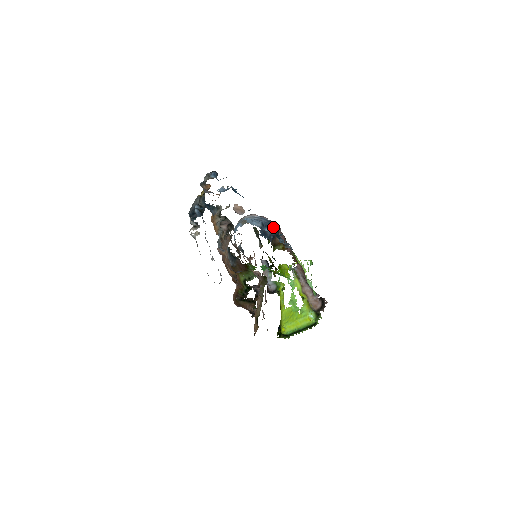
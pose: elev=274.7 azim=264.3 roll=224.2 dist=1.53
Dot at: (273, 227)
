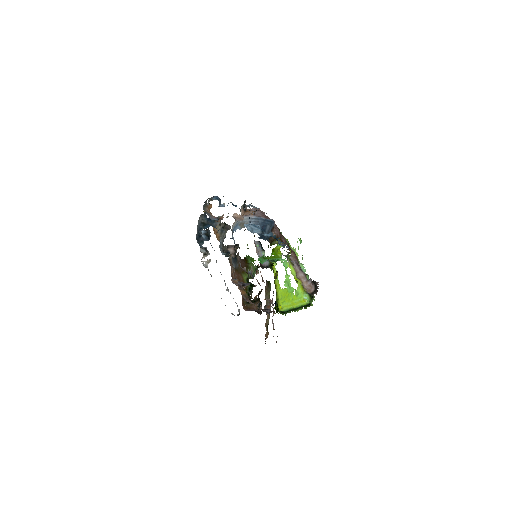
Dot at: (269, 225)
